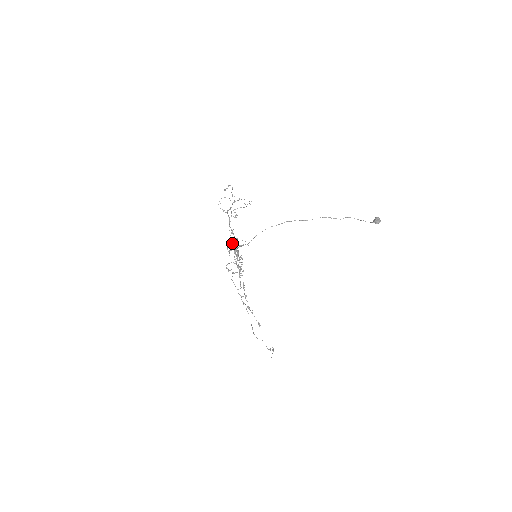
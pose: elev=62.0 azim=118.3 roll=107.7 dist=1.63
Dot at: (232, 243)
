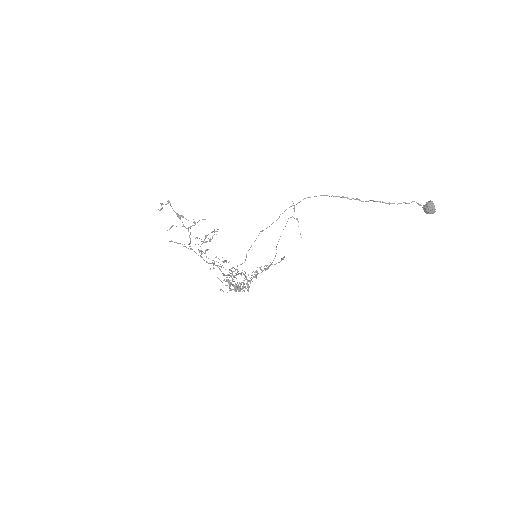
Dot at: occluded
